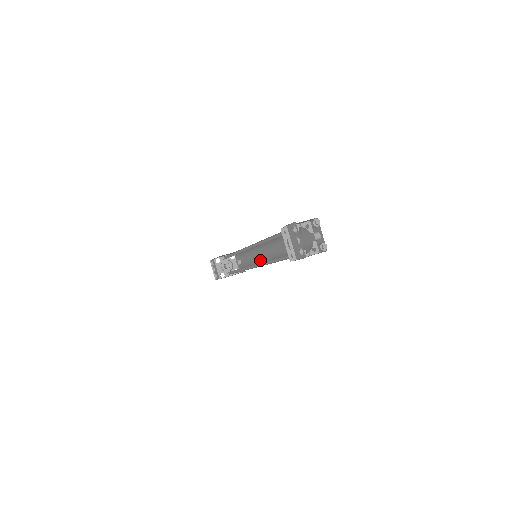
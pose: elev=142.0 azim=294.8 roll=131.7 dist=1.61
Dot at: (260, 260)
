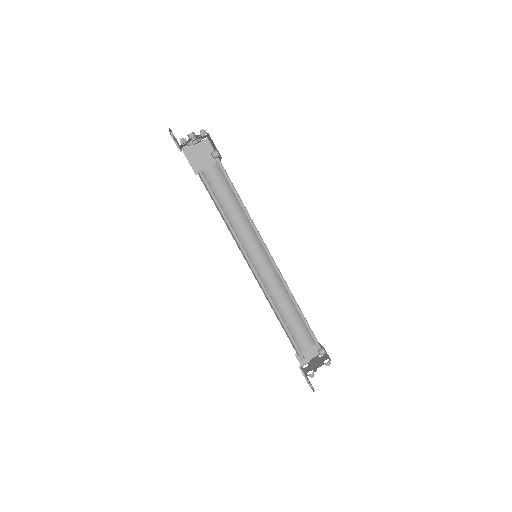
Dot at: occluded
